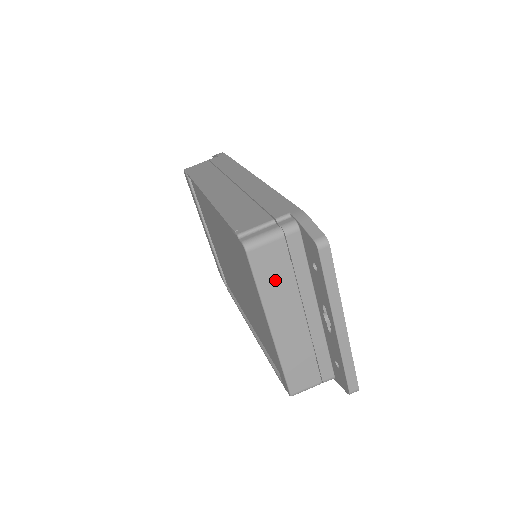
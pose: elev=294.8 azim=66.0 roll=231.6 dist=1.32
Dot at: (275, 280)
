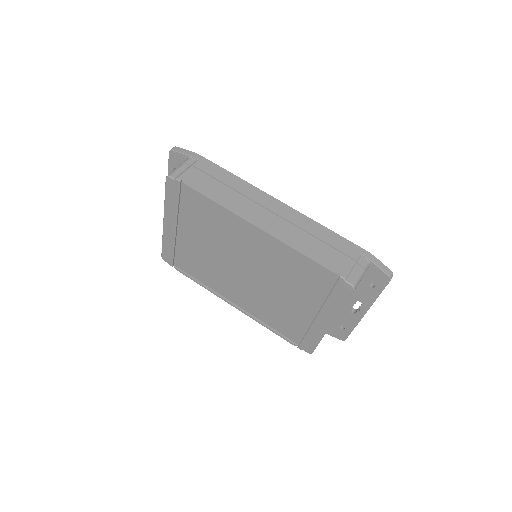
Dot at: occluded
